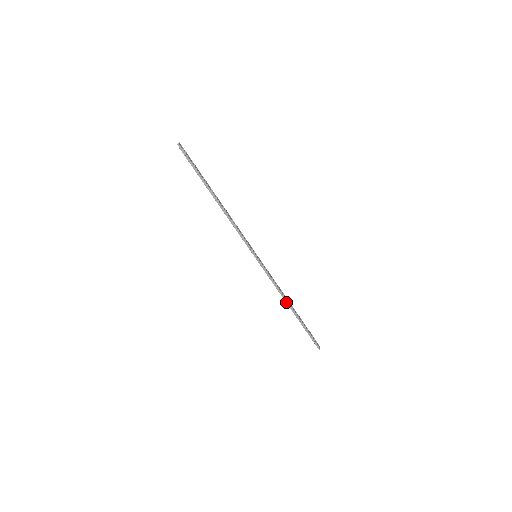
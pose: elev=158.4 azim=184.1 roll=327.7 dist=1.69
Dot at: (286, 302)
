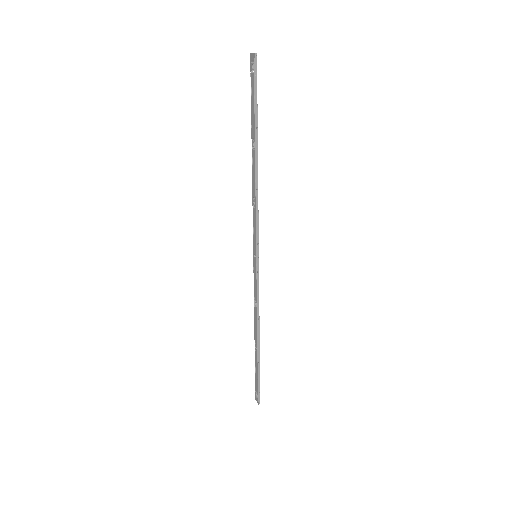
Dot at: (257, 330)
